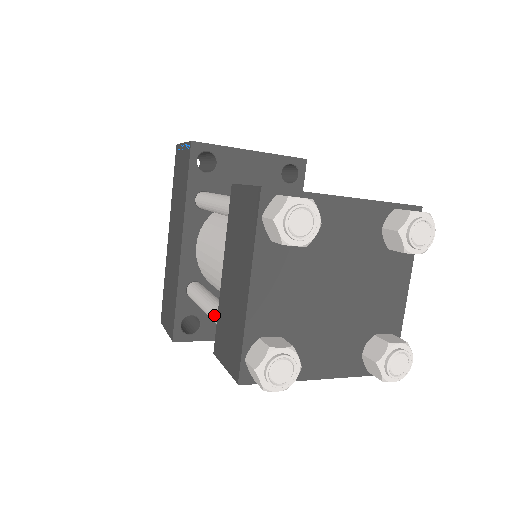
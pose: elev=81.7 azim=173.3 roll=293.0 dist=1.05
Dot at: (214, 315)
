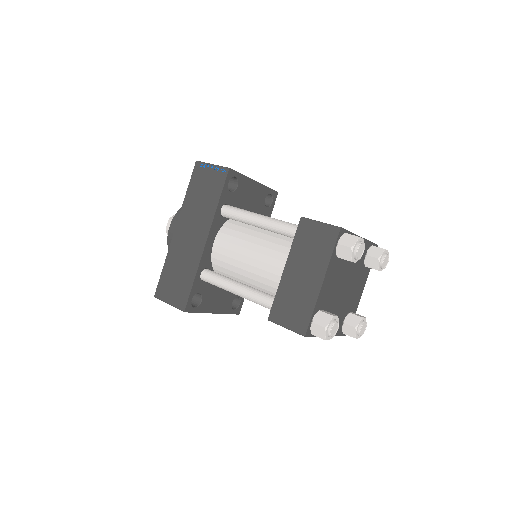
Dot at: (254, 295)
